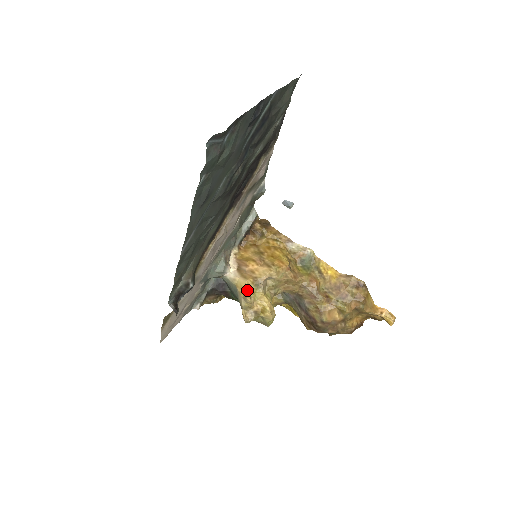
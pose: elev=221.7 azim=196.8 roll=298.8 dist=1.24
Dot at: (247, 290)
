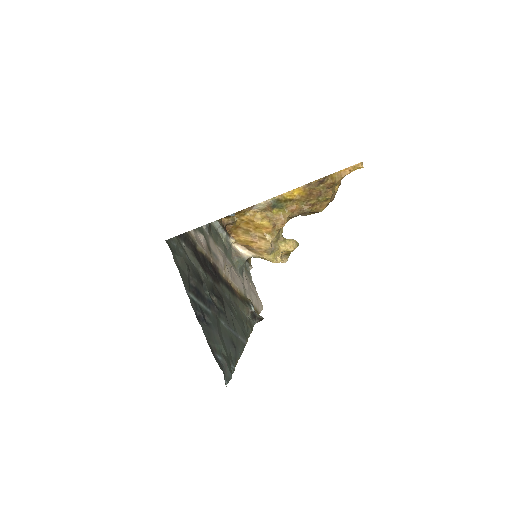
Dot at: (271, 261)
